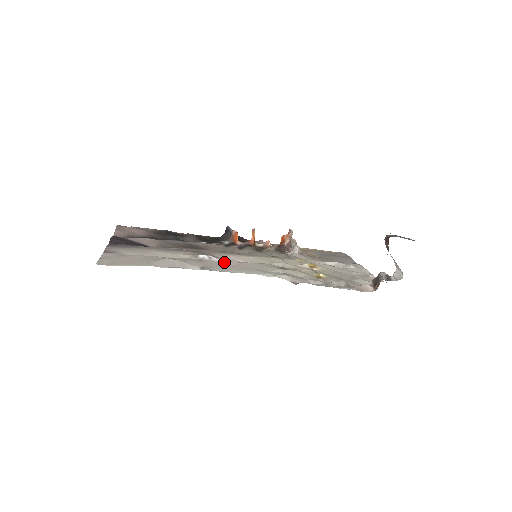
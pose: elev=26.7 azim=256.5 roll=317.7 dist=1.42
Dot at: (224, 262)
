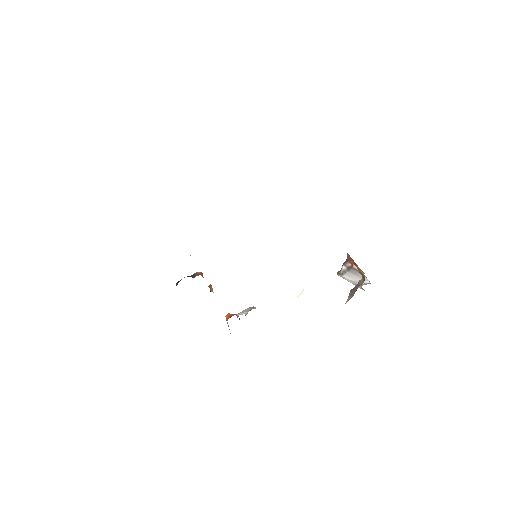
Dot at: occluded
